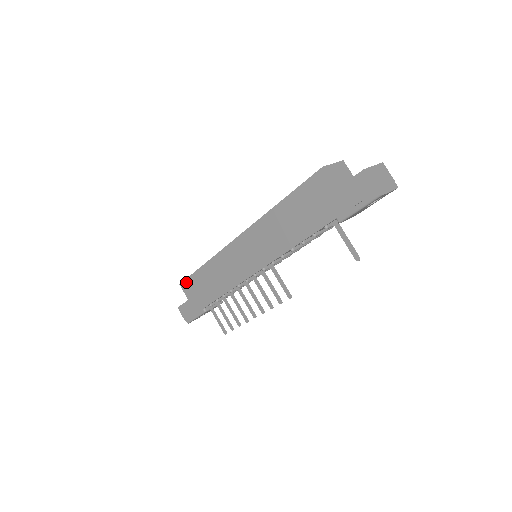
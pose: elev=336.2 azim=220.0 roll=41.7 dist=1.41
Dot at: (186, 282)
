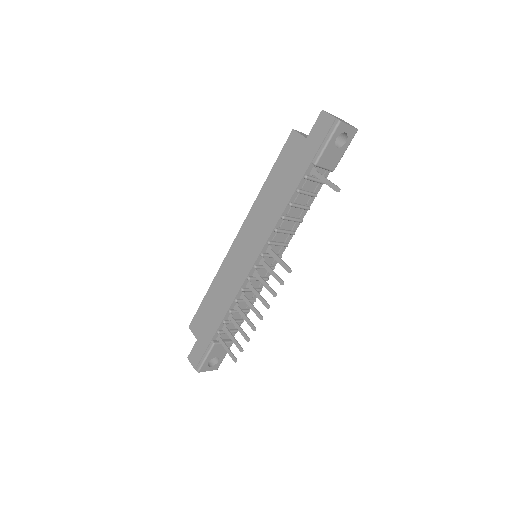
Dot at: (194, 319)
